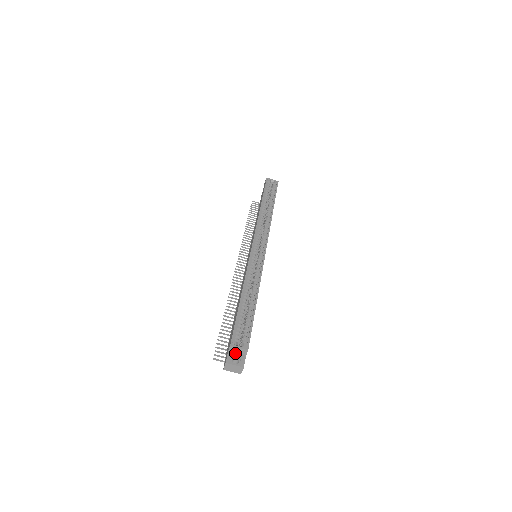
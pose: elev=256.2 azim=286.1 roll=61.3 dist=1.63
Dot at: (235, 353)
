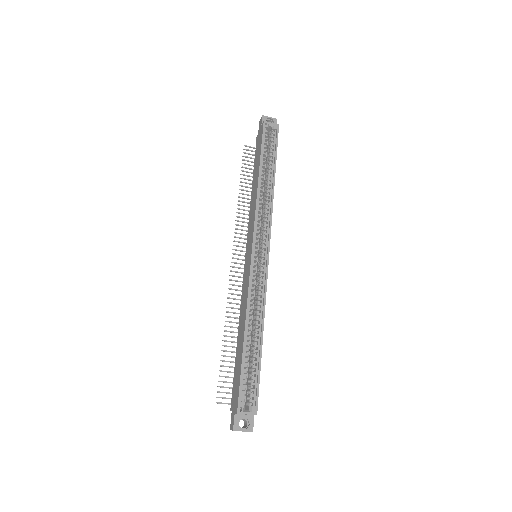
Dot at: (242, 415)
